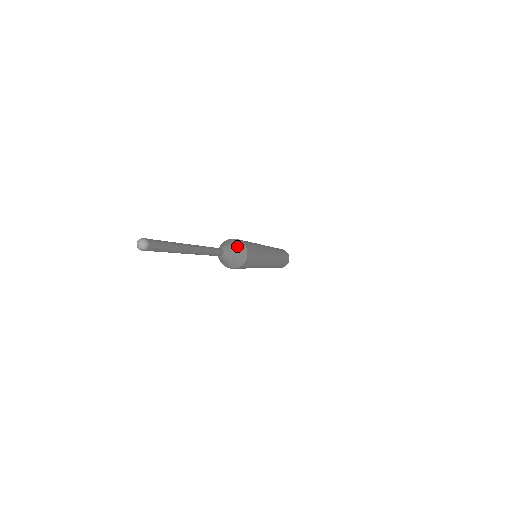
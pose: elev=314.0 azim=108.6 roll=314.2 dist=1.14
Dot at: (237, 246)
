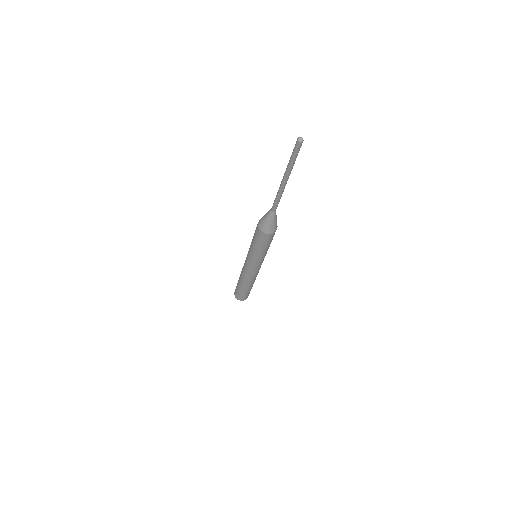
Dot at: occluded
